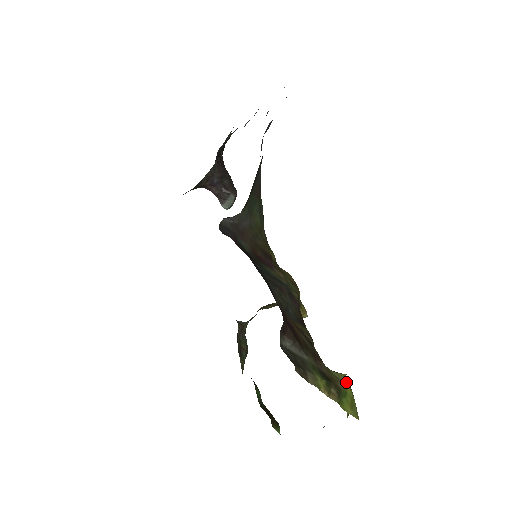
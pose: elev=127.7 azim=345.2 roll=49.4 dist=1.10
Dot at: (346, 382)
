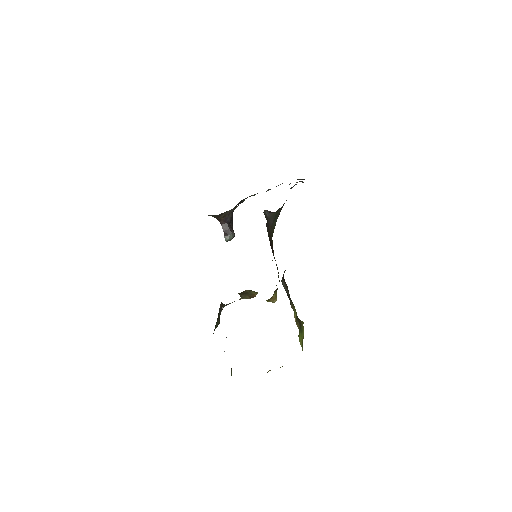
Dot at: (303, 326)
